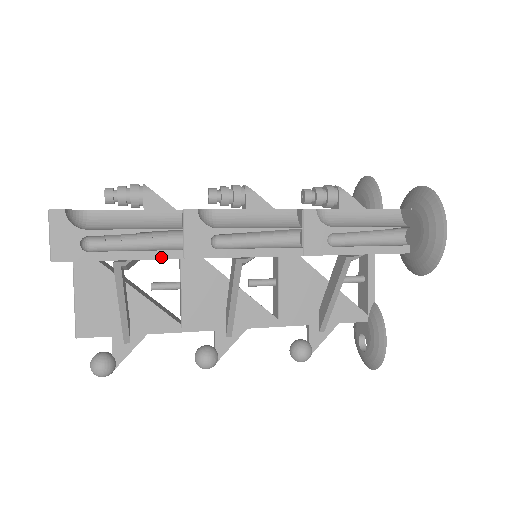
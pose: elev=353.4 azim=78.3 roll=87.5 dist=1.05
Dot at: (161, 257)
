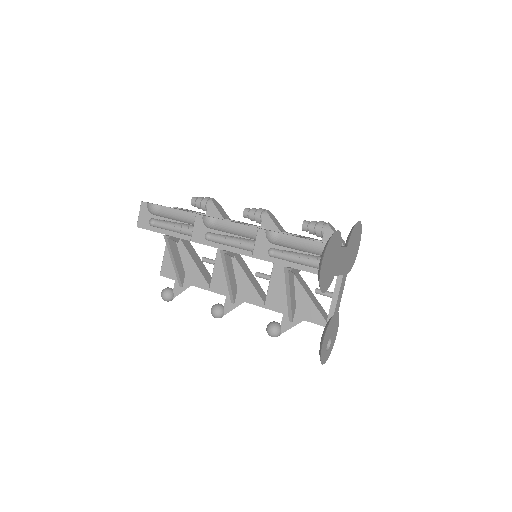
Dot at: (180, 237)
